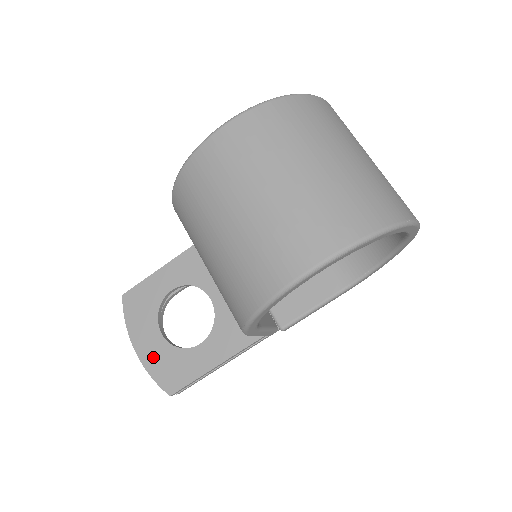
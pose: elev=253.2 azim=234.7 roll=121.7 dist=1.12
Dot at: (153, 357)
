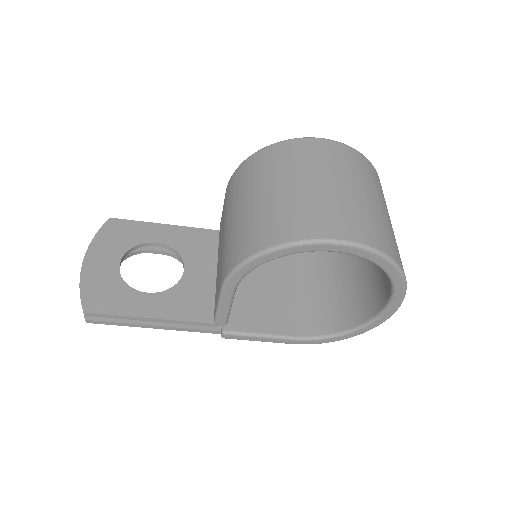
Dot at: (96, 274)
